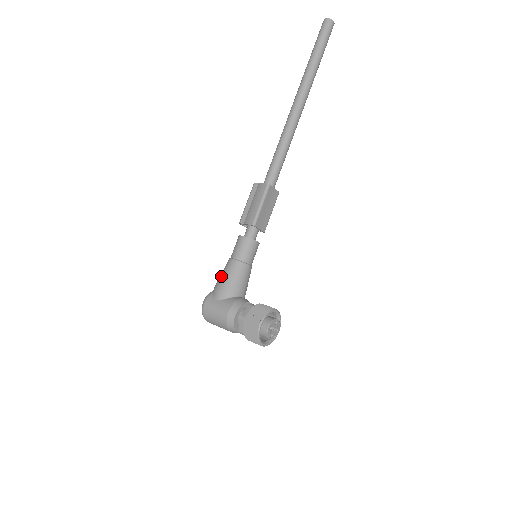
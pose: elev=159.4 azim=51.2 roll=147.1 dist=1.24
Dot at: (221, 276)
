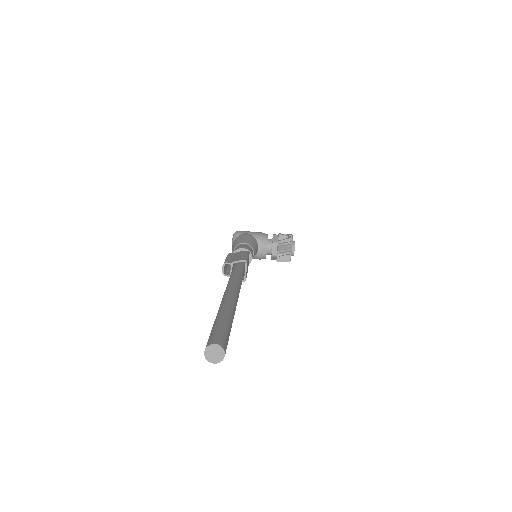
Dot at: occluded
